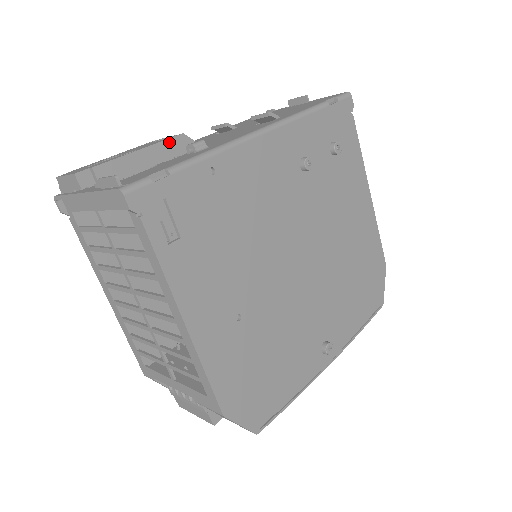
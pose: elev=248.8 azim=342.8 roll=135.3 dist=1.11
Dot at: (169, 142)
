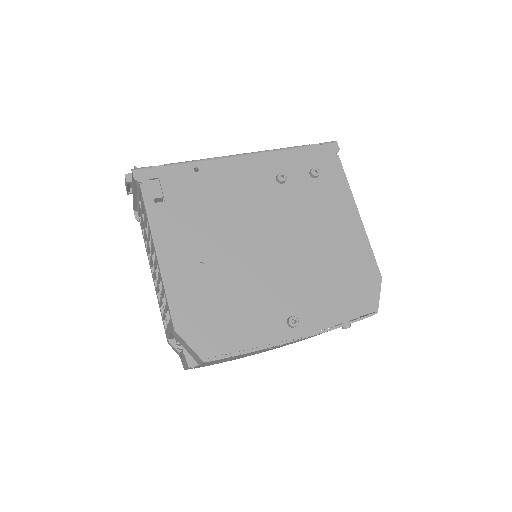
Dot at: occluded
